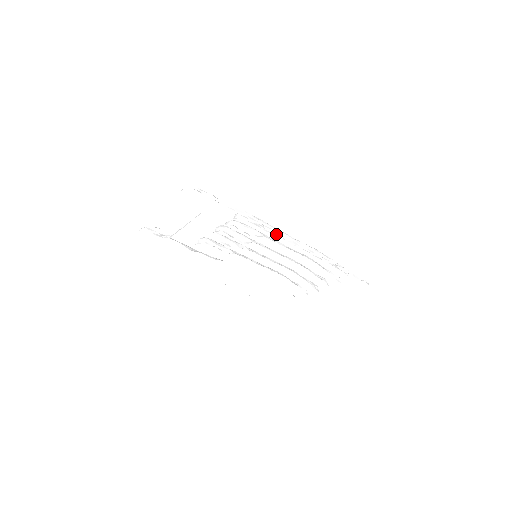
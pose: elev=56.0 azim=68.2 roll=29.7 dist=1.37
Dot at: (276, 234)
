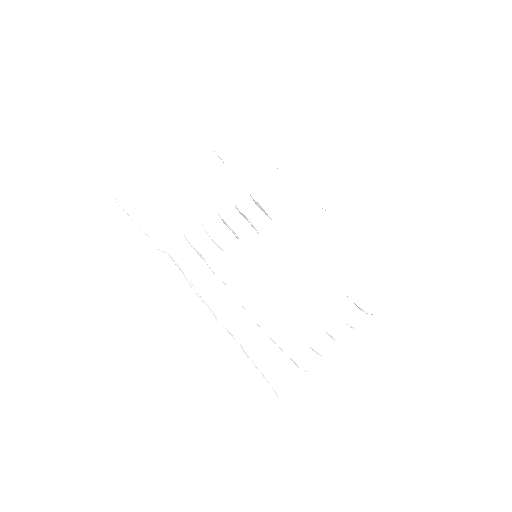
Dot at: occluded
